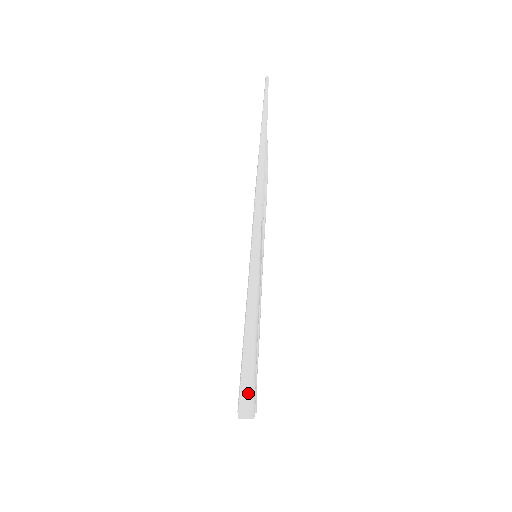
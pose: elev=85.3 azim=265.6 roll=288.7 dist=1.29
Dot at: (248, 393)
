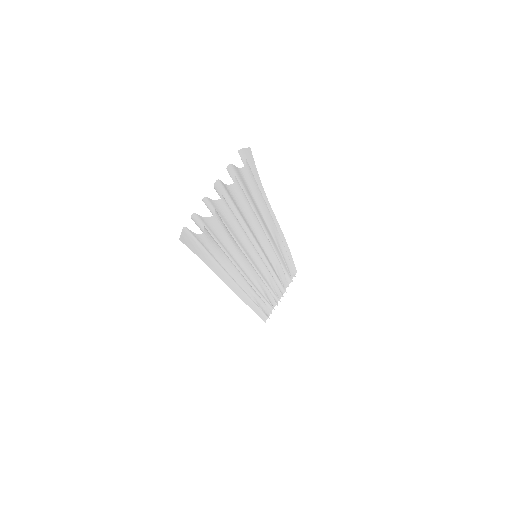
Dot at: (250, 168)
